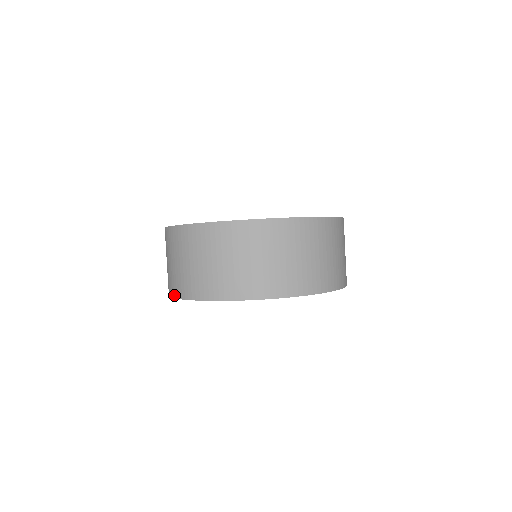
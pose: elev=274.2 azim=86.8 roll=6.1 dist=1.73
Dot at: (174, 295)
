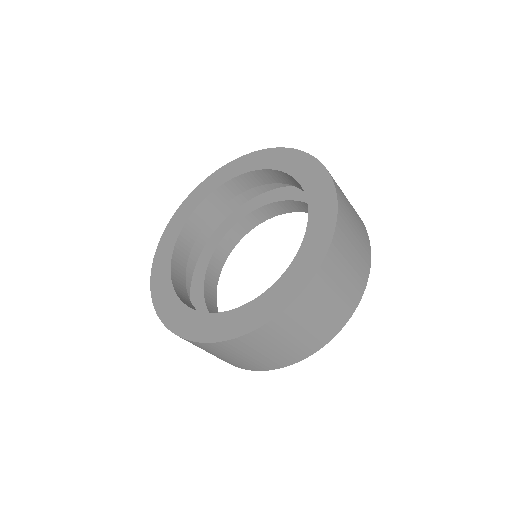
Dot at: occluded
